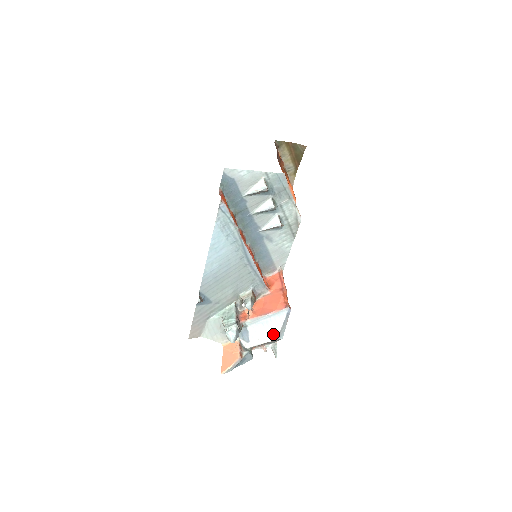
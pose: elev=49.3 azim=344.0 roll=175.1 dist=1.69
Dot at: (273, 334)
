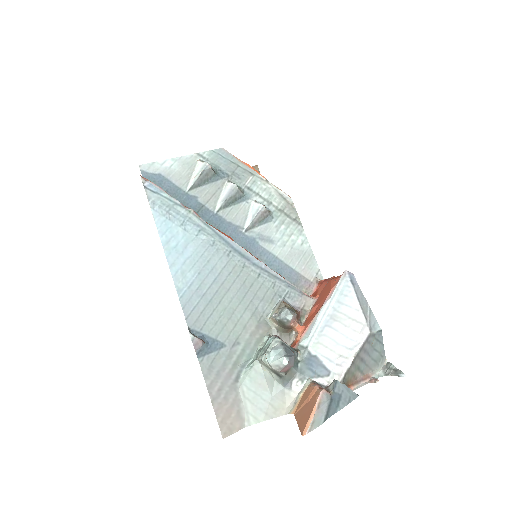
Dot at: (357, 328)
